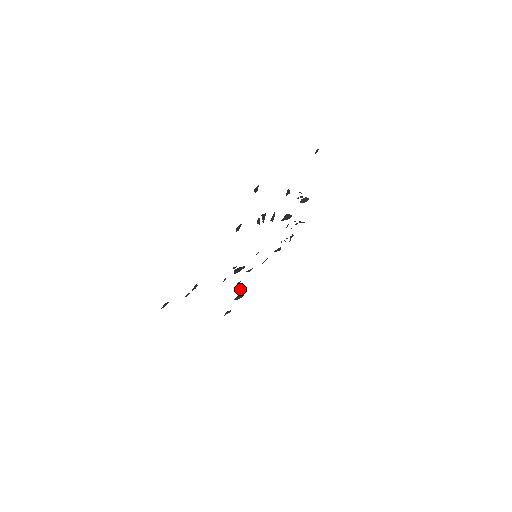
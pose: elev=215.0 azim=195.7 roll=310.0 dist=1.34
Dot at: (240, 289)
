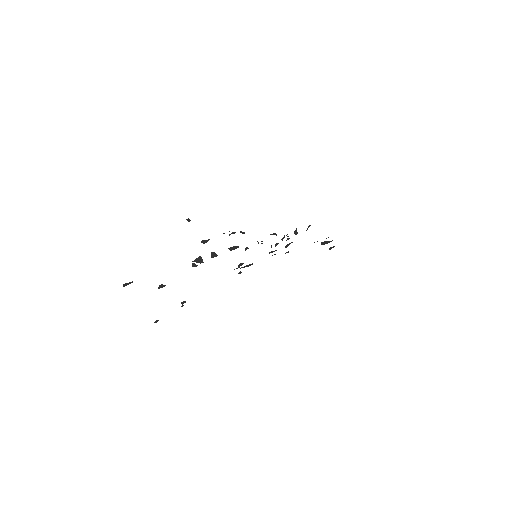
Dot at: occluded
